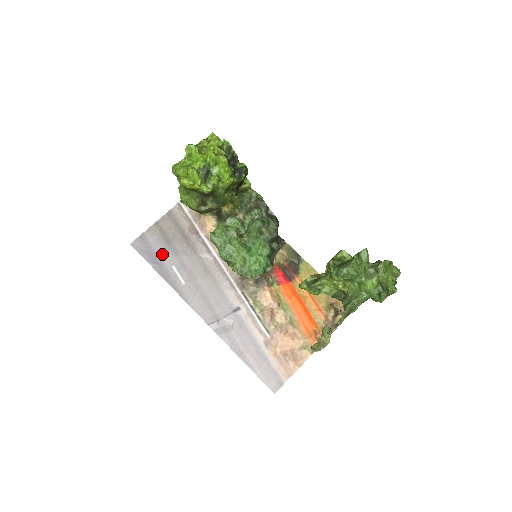
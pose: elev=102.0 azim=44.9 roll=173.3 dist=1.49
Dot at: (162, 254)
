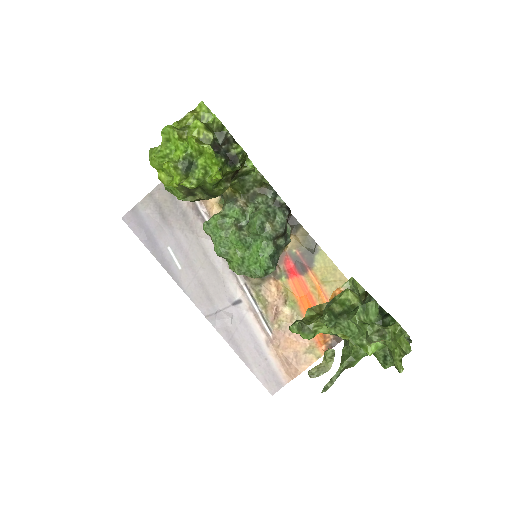
Dot at: (156, 232)
